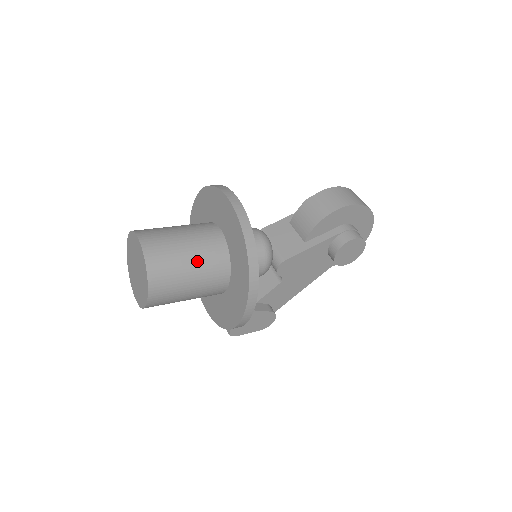
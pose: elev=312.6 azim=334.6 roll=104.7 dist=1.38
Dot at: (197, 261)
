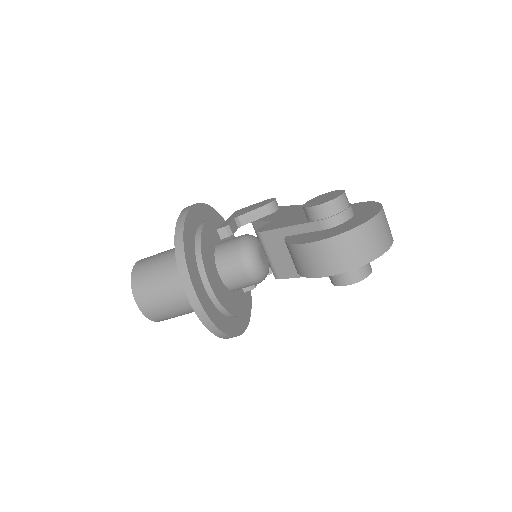
Dot at: (188, 310)
